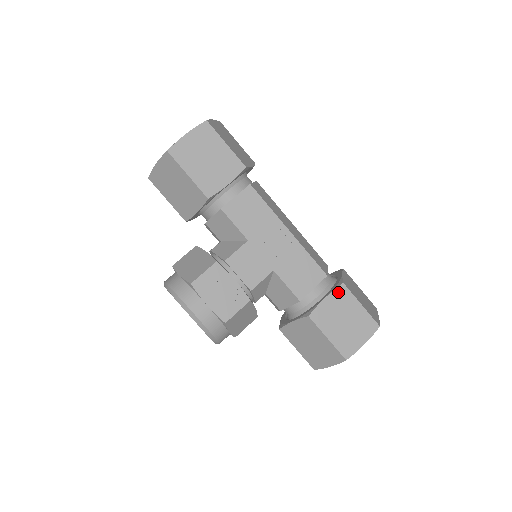
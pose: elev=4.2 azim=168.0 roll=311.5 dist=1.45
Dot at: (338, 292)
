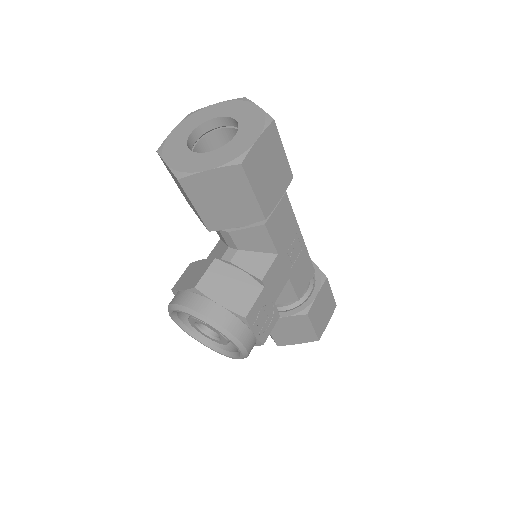
Dot at: (324, 287)
